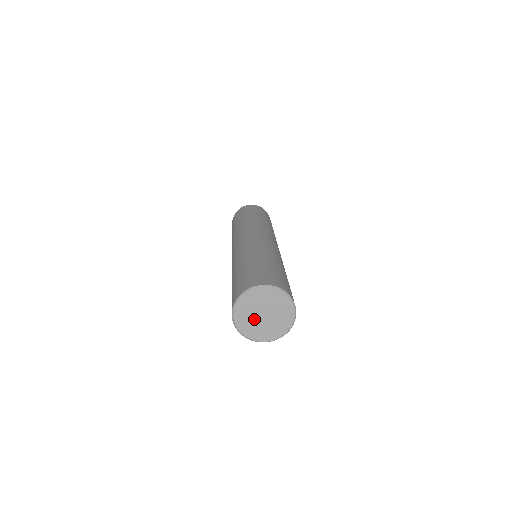
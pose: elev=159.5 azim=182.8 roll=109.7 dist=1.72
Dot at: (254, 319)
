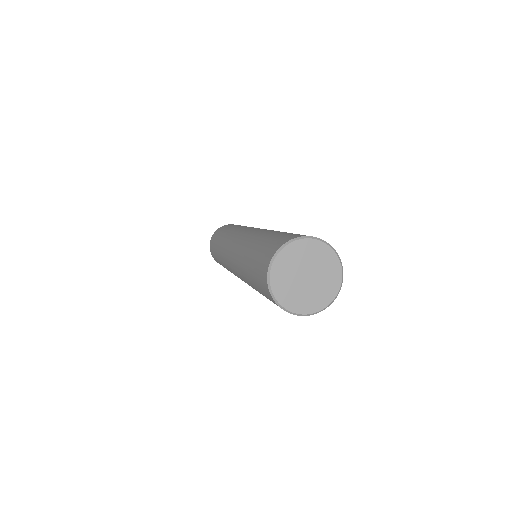
Dot at: (300, 289)
